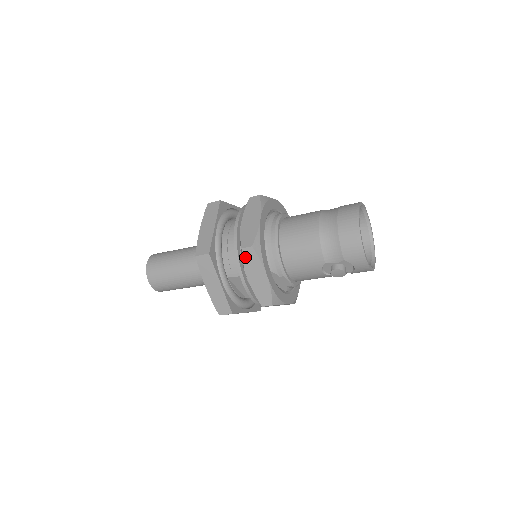
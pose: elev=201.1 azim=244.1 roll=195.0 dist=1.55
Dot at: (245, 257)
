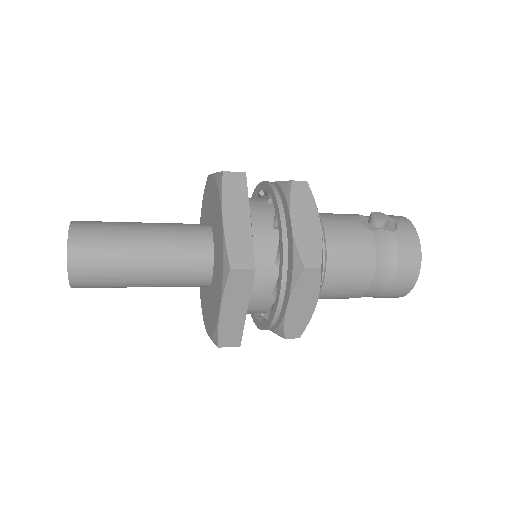
Dot at: occluded
